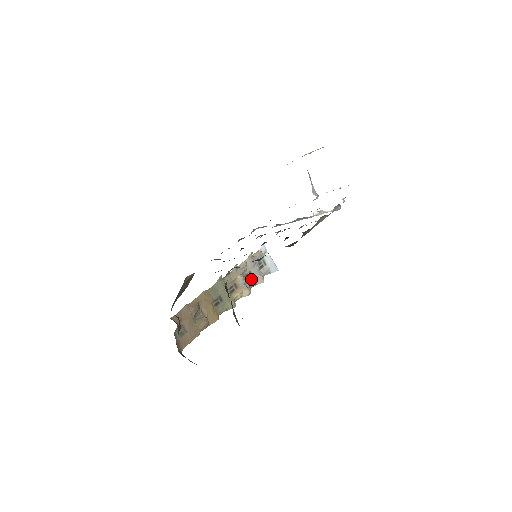
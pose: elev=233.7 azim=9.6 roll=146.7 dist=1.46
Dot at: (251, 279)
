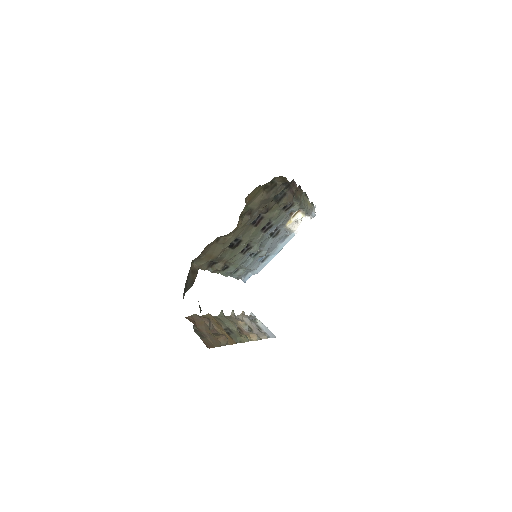
Dot at: occluded
